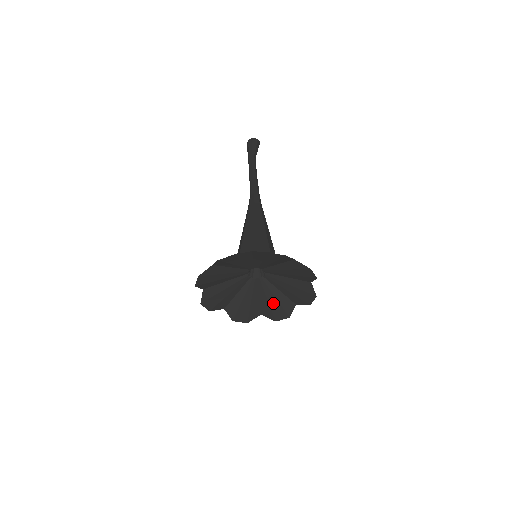
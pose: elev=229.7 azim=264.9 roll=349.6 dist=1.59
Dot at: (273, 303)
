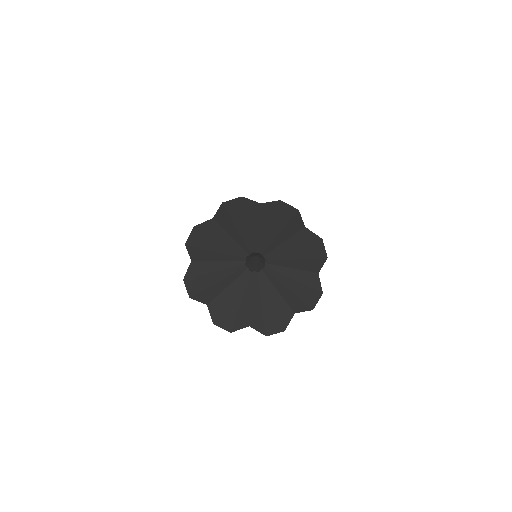
Dot at: (267, 308)
